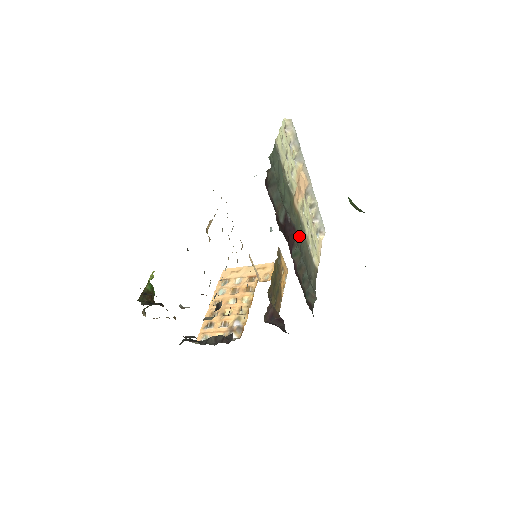
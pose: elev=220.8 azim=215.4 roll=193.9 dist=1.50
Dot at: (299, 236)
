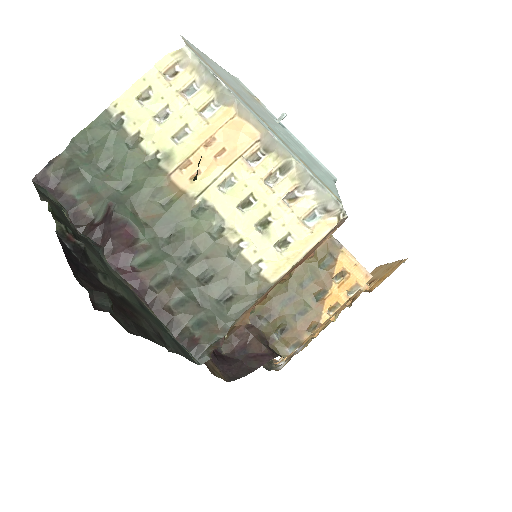
Dot at: (183, 232)
